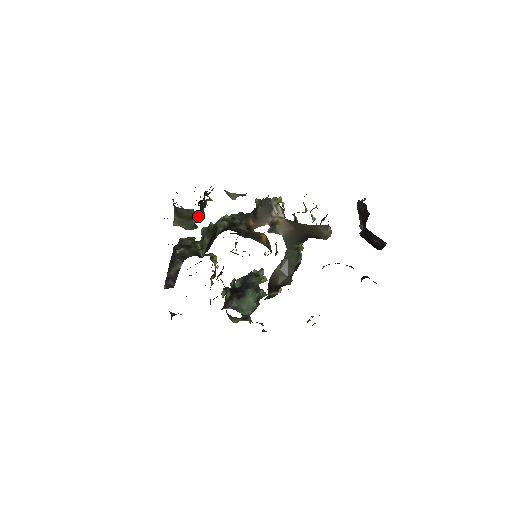
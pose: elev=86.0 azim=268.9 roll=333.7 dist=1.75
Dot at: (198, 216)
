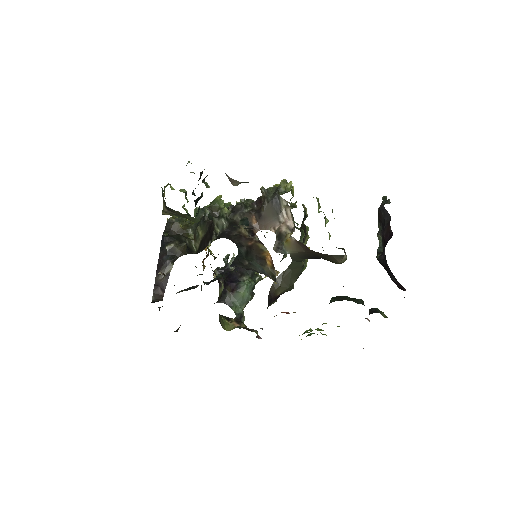
Dot at: (193, 220)
